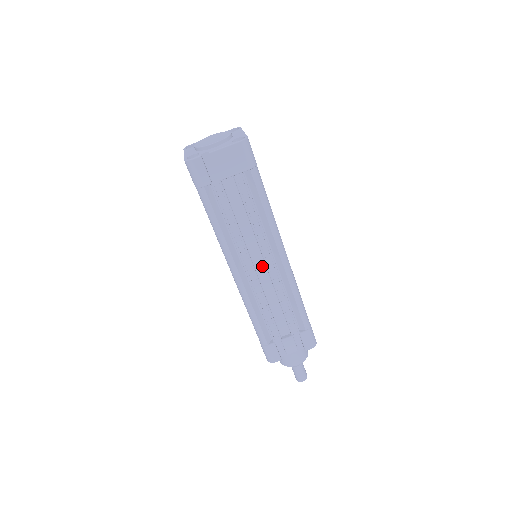
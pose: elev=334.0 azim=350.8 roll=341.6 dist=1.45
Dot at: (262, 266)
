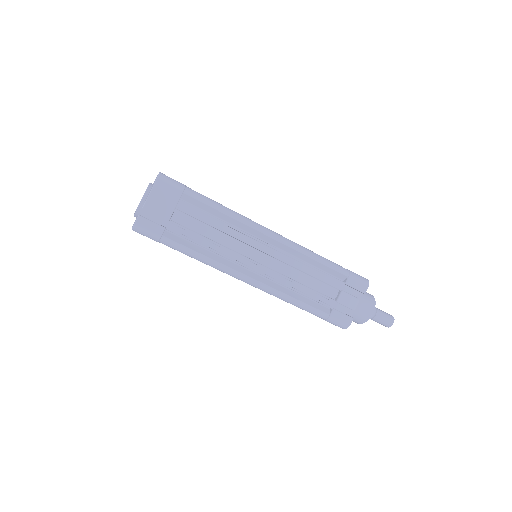
Dot at: (263, 257)
